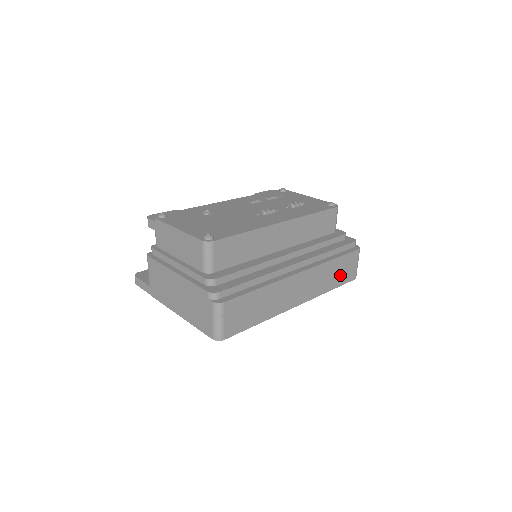
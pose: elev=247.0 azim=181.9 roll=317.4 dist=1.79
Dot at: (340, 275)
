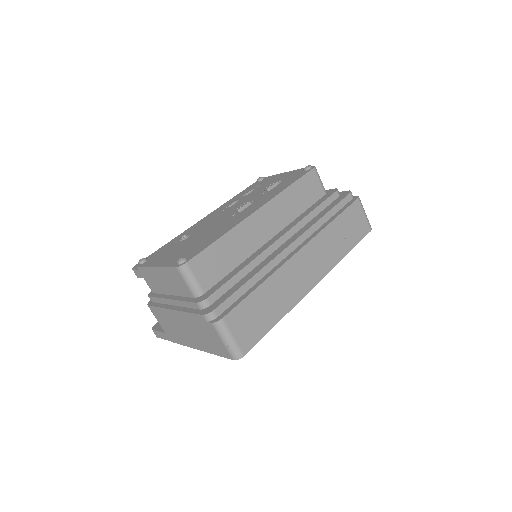
Dot at: (350, 234)
